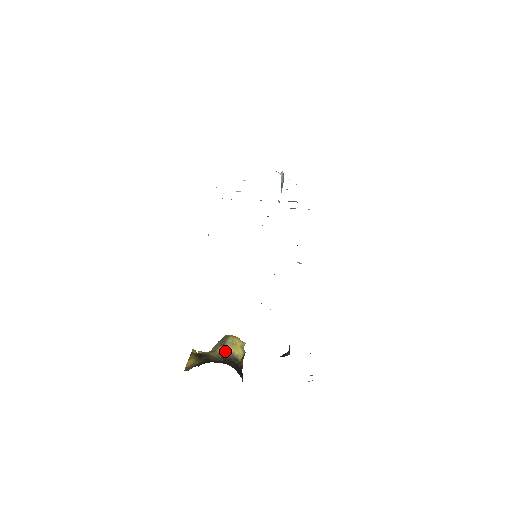
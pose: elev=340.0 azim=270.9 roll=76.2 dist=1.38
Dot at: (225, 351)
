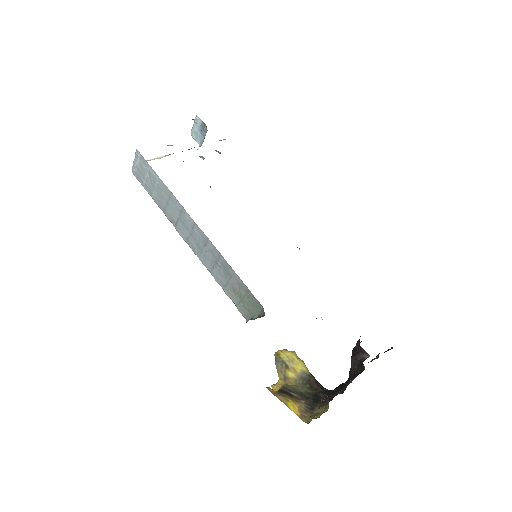
Dot at: (296, 373)
